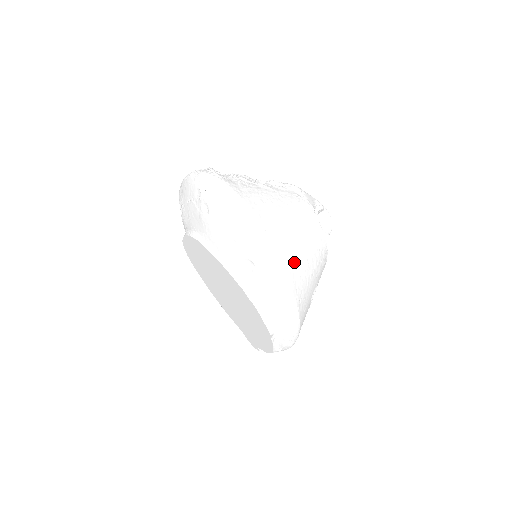
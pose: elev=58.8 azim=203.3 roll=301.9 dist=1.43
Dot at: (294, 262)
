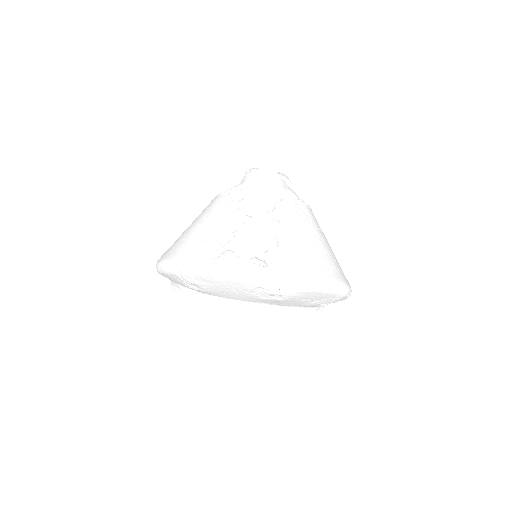
Dot at: occluded
